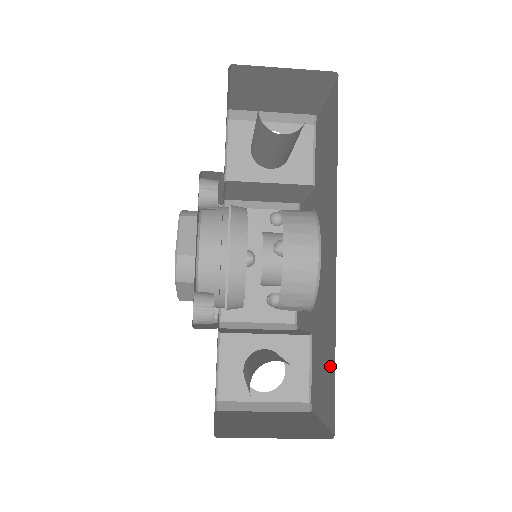
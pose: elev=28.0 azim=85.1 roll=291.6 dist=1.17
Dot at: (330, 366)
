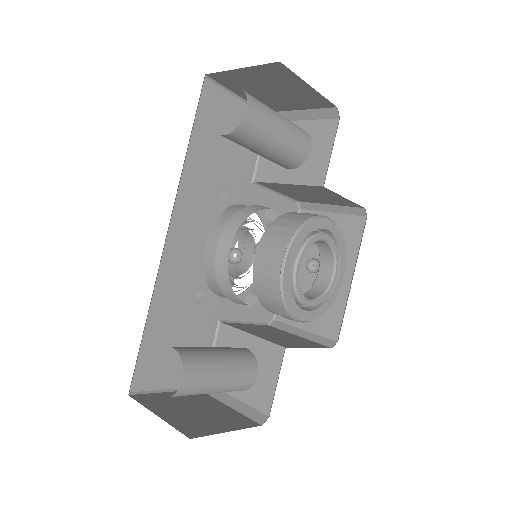
Dot at: occluded
